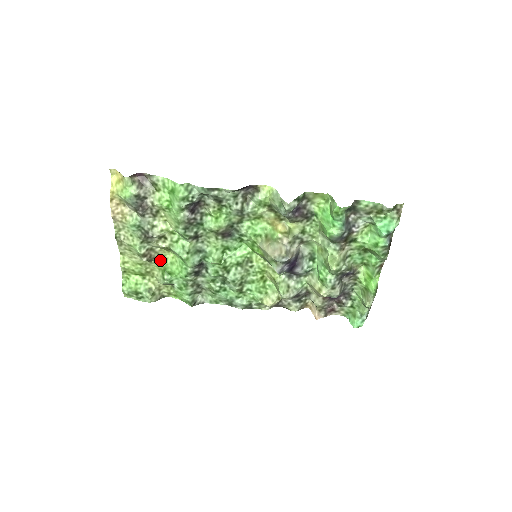
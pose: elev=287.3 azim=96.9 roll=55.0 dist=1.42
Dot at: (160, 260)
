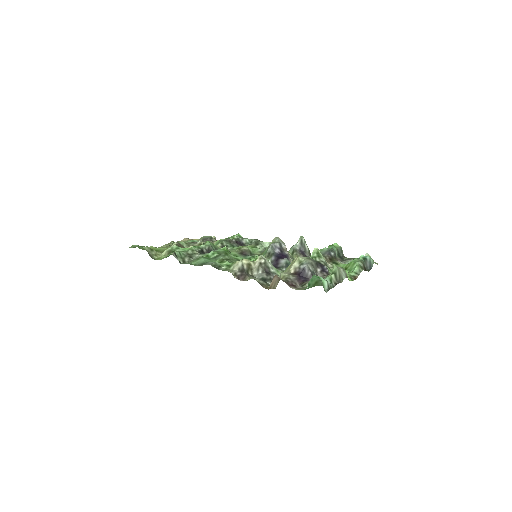
Dot at: occluded
